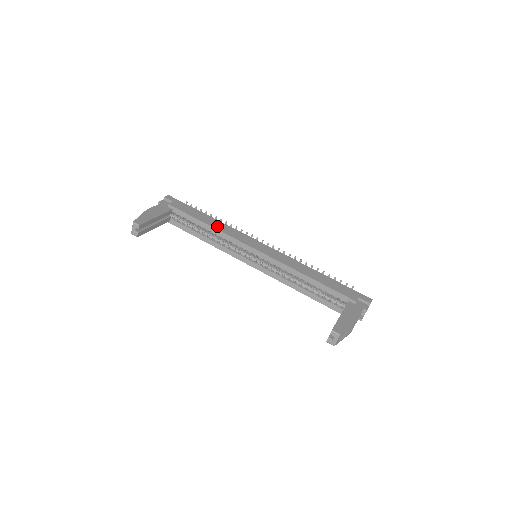
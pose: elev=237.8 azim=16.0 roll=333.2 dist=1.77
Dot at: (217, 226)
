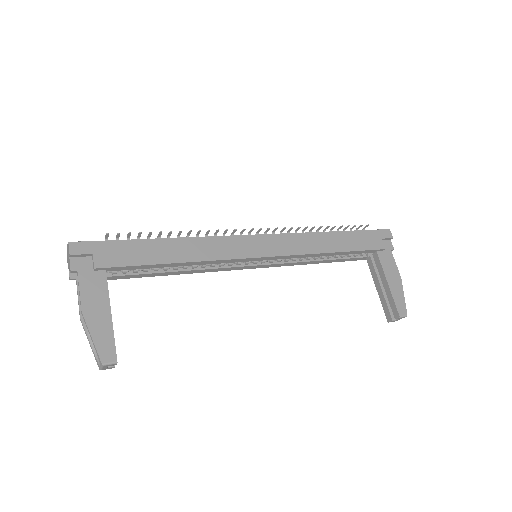
Dot at: (191, 254)
